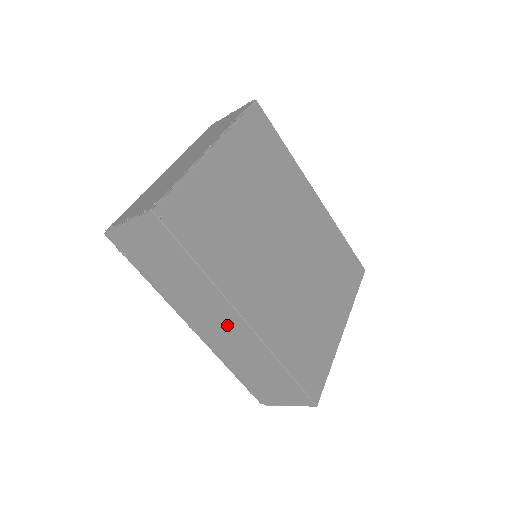
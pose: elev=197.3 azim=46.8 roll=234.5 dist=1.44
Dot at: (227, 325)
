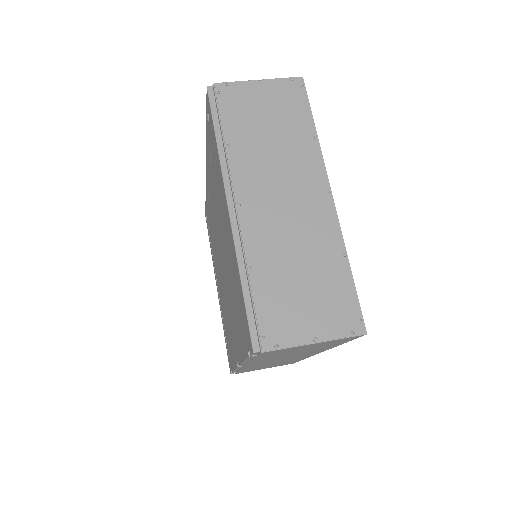
Dot at: occluded
